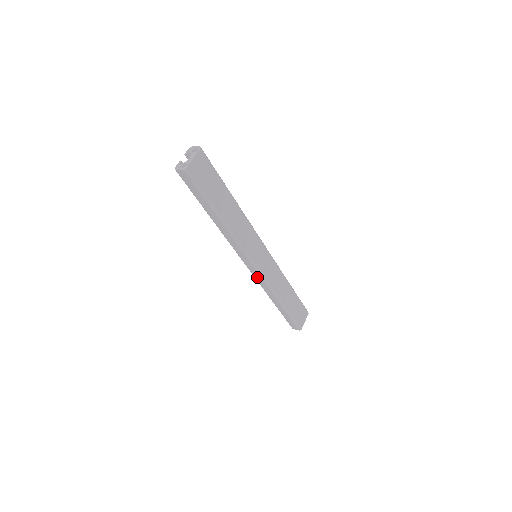
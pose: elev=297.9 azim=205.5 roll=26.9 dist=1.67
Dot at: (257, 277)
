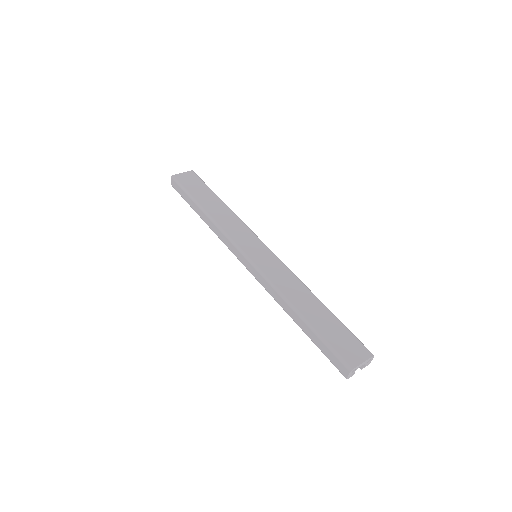
Dot at: (257, 276)
